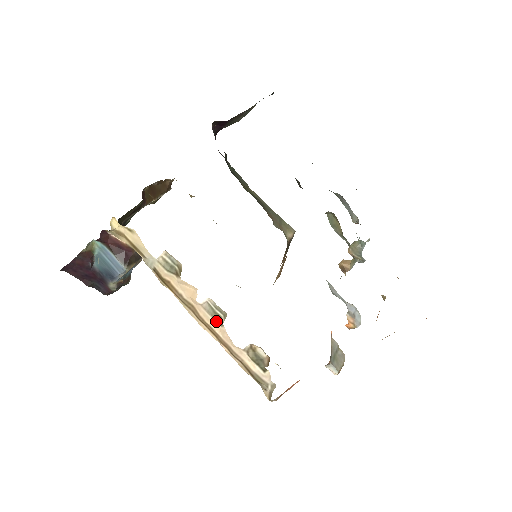
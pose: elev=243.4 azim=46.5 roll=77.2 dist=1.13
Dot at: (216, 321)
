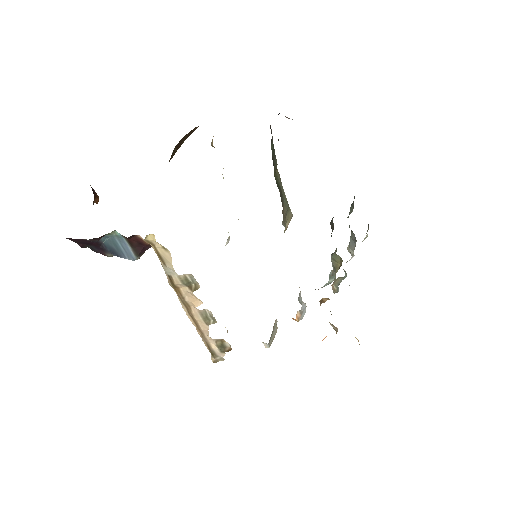
Dot at: (204, 321)
